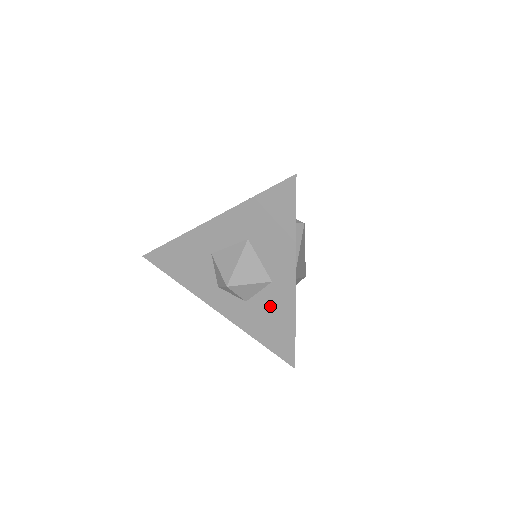
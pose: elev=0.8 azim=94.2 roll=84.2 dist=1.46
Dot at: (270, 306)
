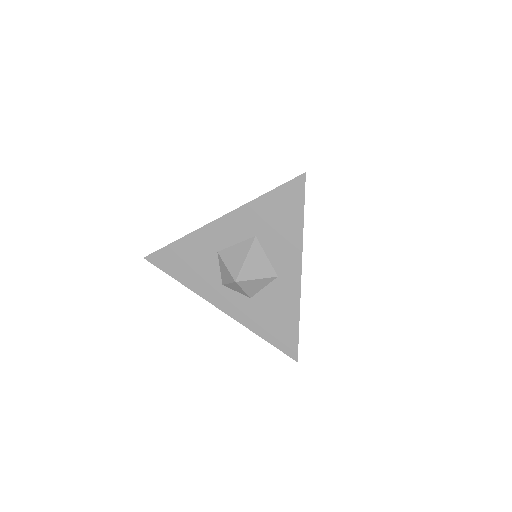
Dot at: (275, 301)
